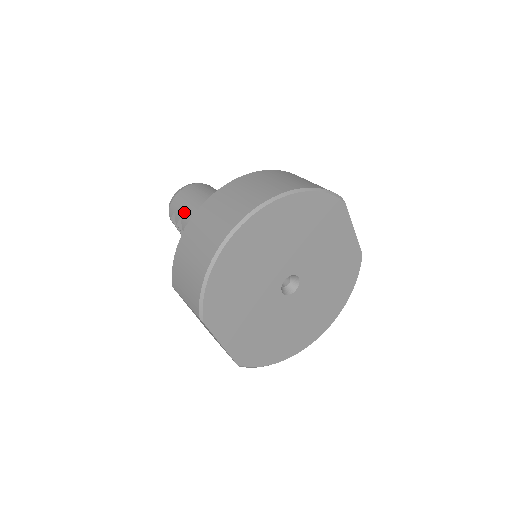
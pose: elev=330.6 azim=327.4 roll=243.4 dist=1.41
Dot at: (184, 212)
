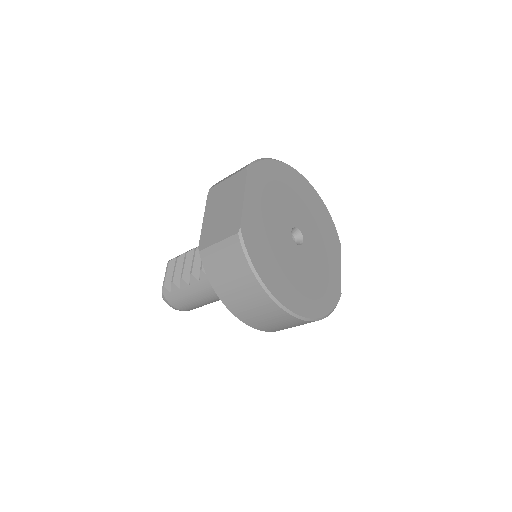
Dot at: occluded
